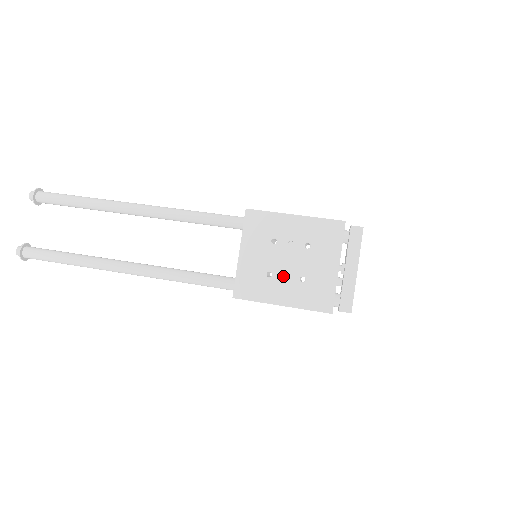
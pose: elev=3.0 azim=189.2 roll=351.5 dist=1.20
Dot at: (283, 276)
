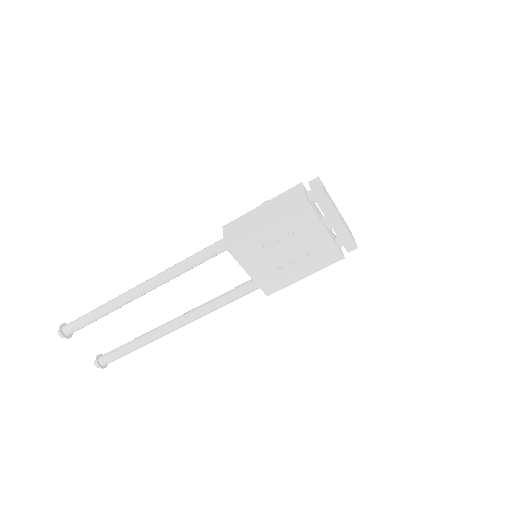
Dot at: (289, 260)
